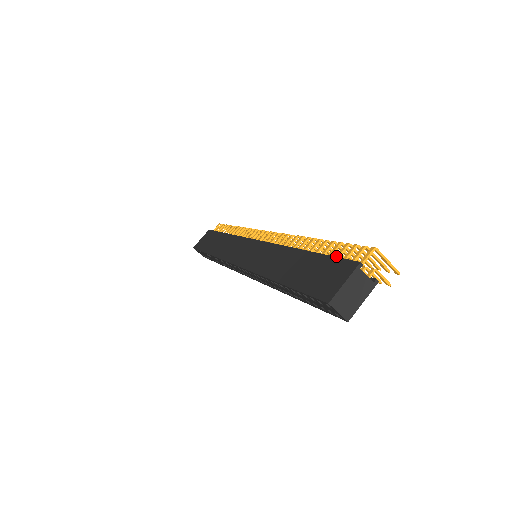
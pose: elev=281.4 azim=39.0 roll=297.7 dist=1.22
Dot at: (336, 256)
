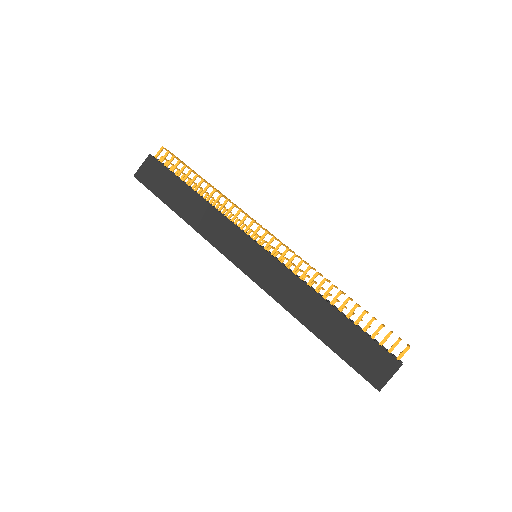
Dot at: (373, 335)
